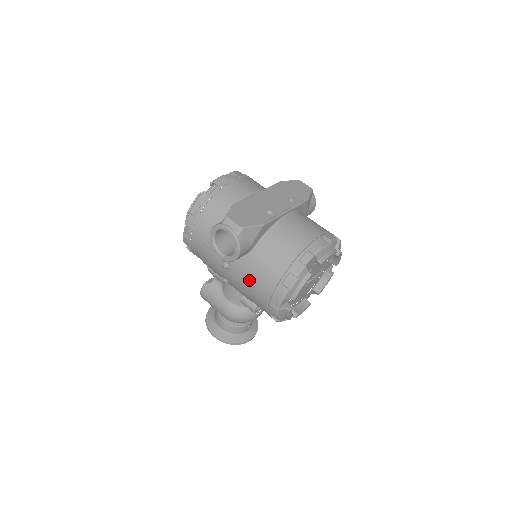
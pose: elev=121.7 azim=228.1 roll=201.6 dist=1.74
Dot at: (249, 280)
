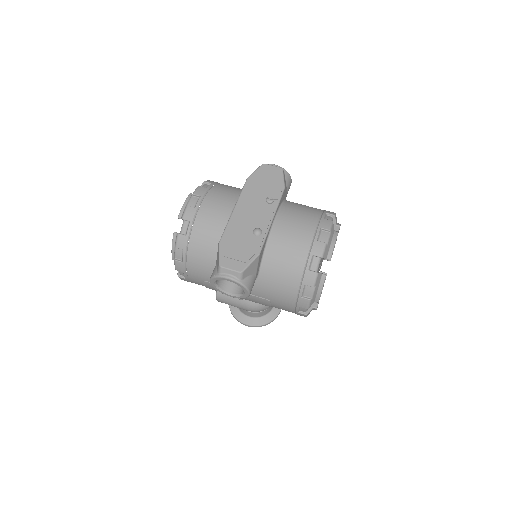
Dot at: (267, 300)
